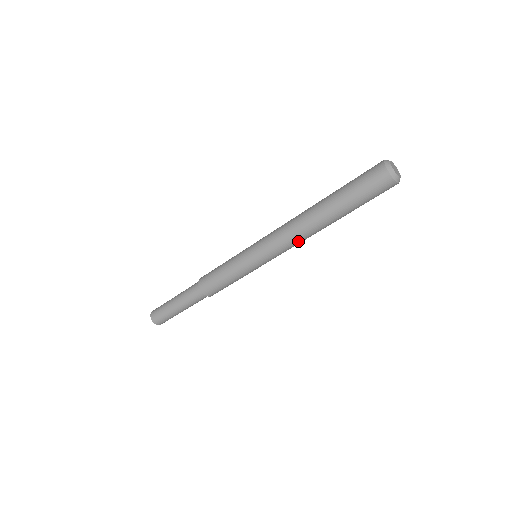
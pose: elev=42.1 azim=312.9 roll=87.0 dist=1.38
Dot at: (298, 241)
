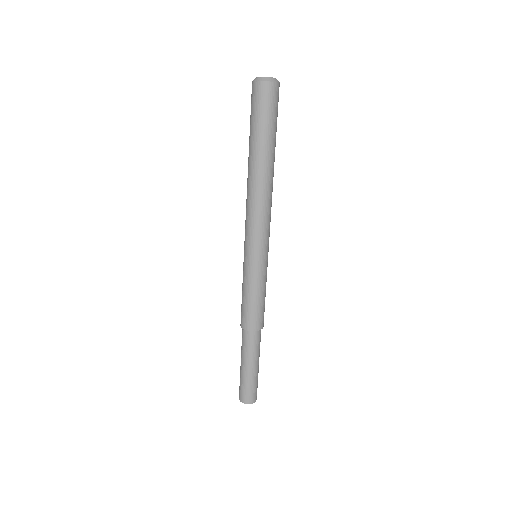
Dot at: (270, 205)
